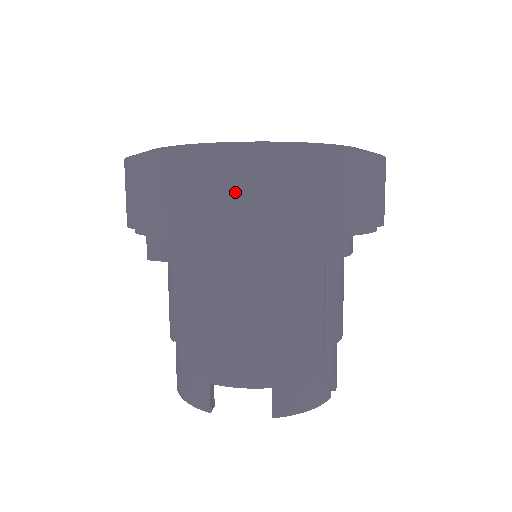
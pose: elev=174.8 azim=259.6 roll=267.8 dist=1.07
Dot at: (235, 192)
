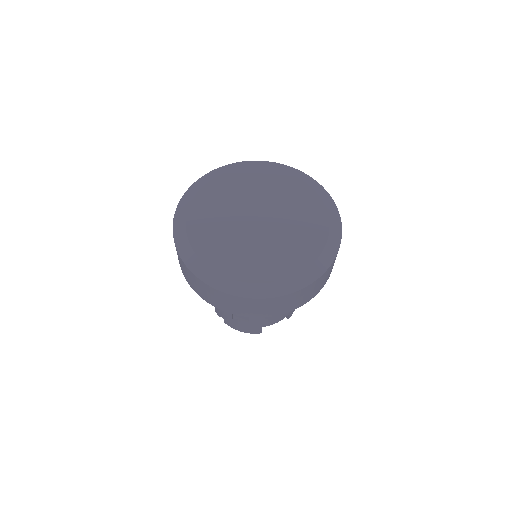
Dot at: (304, 297)
